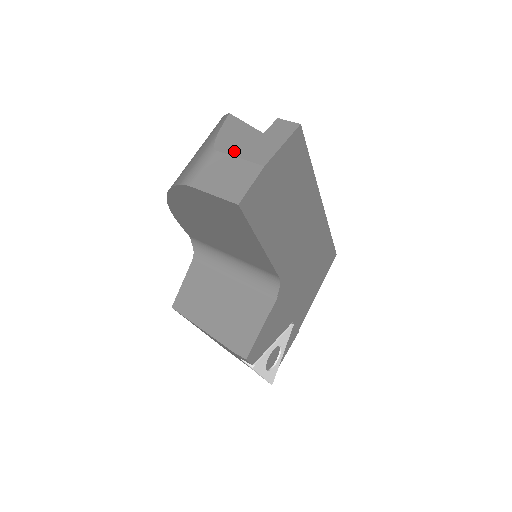
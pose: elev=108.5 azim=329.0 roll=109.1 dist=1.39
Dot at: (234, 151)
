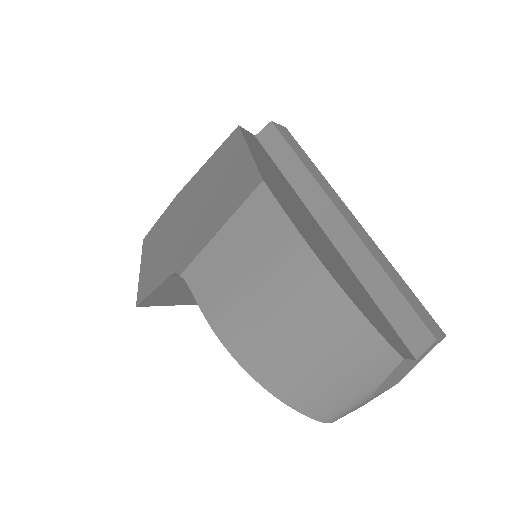
Dot at: (385, 389)
